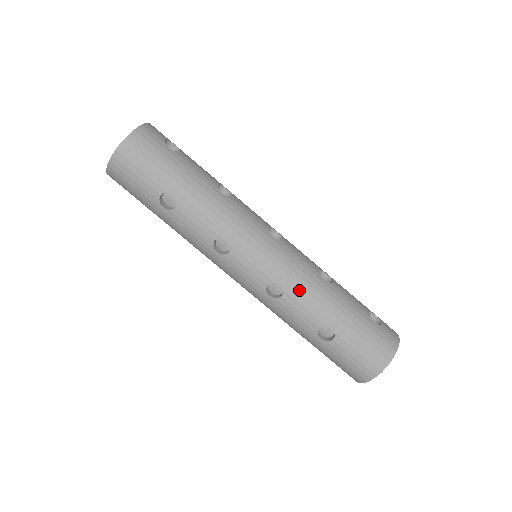
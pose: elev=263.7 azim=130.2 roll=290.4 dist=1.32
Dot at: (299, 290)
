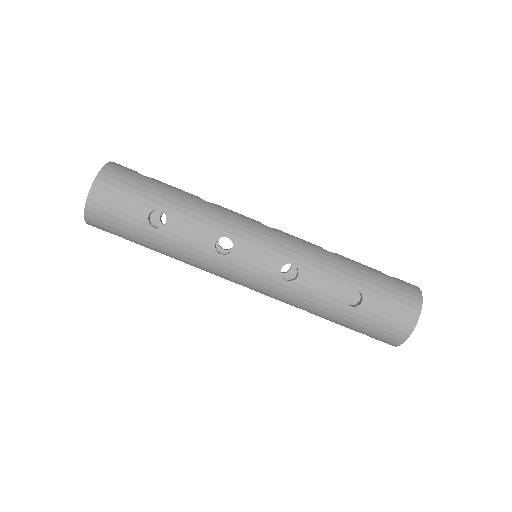
Dot at: (312, 264)
